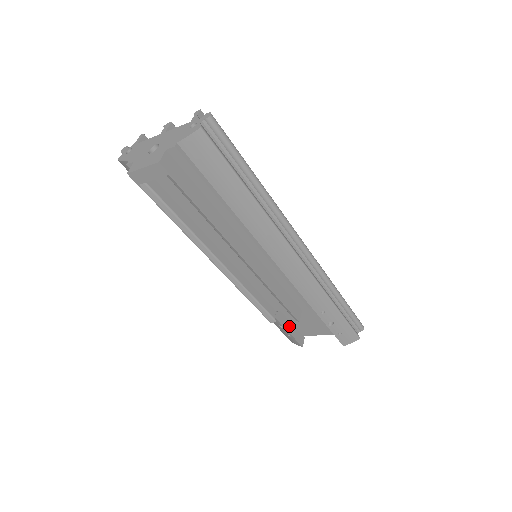
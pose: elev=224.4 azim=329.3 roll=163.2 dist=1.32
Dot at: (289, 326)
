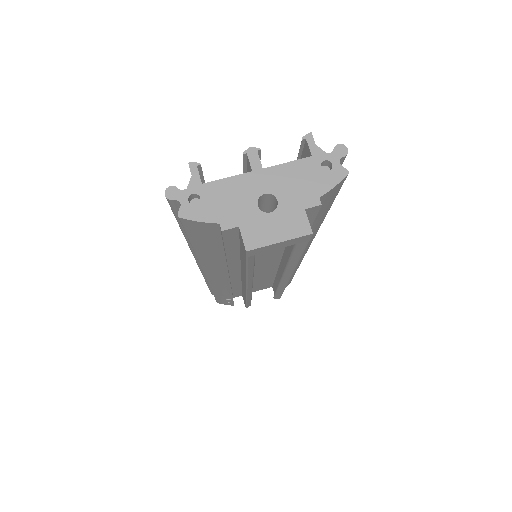
Dot at: occluded
